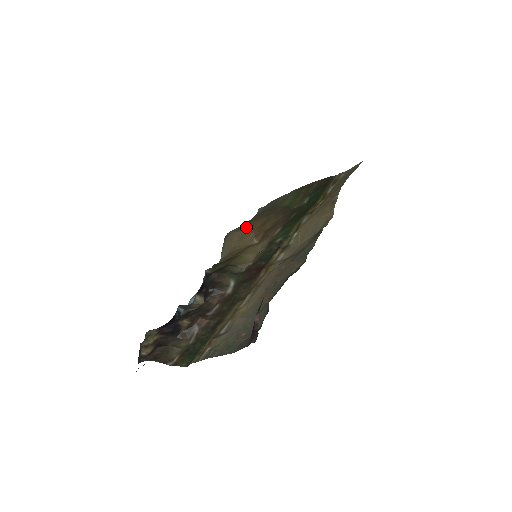
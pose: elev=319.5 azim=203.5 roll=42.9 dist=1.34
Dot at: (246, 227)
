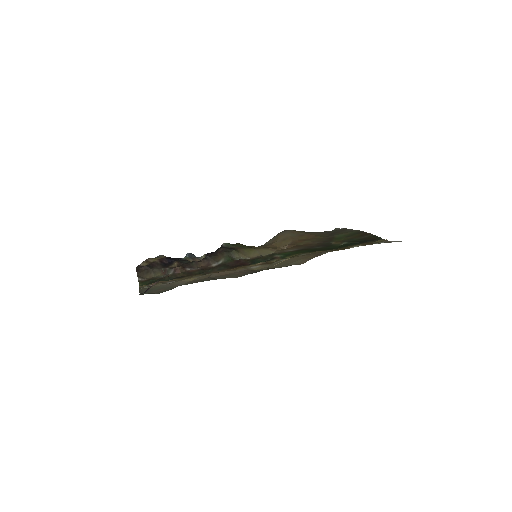
Dot at: (297, 234)
